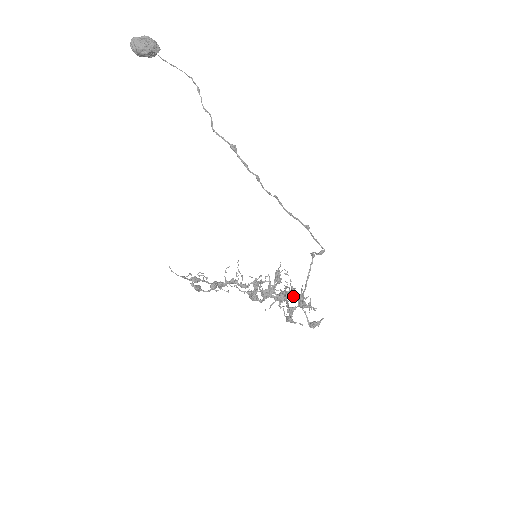
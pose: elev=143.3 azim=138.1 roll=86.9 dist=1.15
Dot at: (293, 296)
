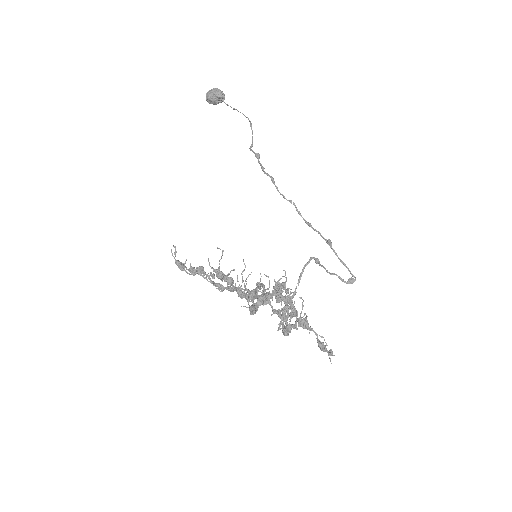
Dot at: (275, 295)
